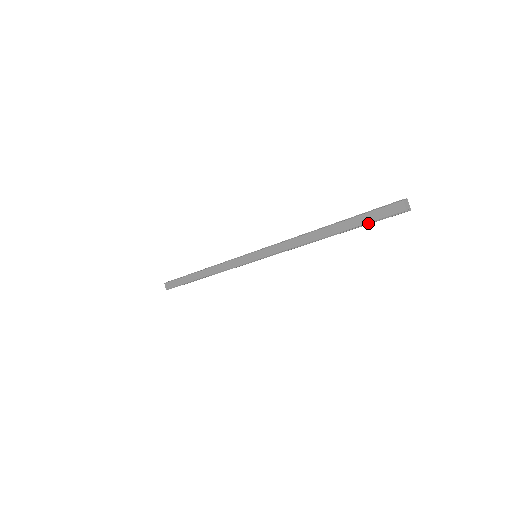
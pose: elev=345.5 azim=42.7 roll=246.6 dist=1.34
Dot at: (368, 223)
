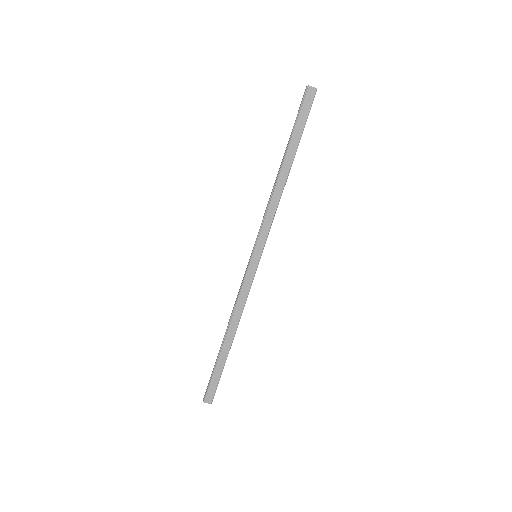
Dot at: occluded
